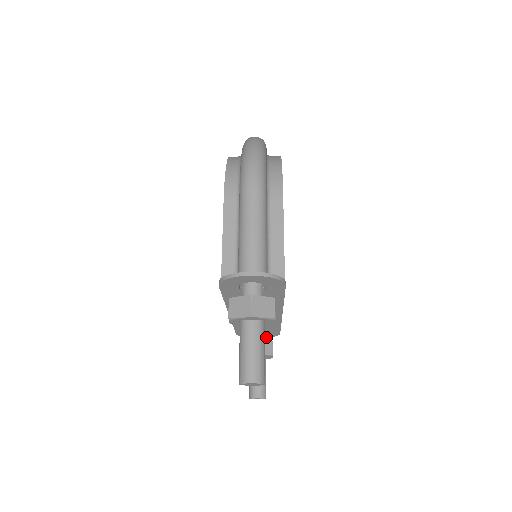
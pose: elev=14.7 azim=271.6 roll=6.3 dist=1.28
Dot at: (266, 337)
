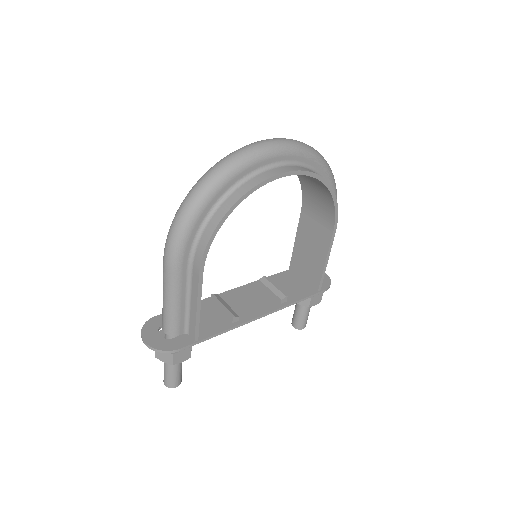
Dot at: occluded
